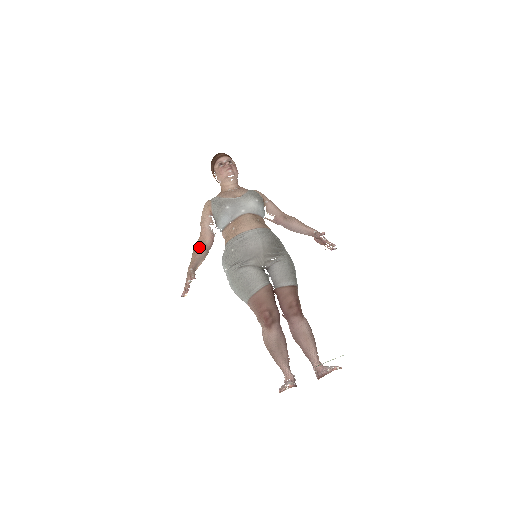
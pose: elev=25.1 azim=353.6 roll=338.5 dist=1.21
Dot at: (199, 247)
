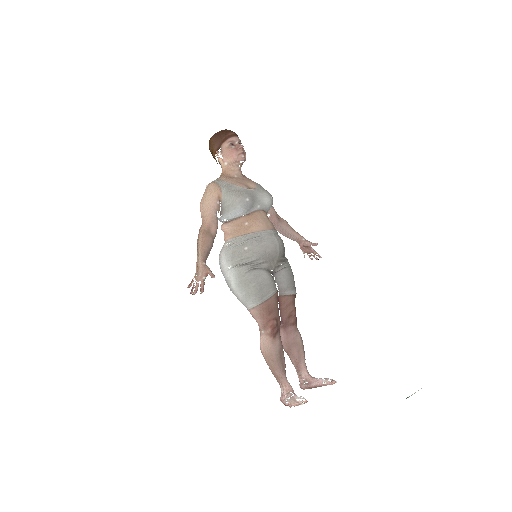
Dot at: (207, 237)
